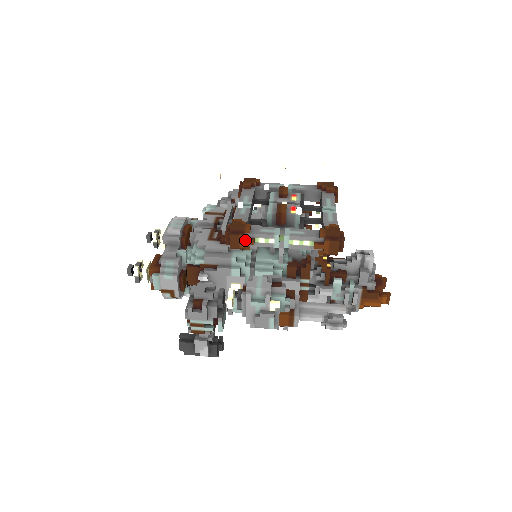
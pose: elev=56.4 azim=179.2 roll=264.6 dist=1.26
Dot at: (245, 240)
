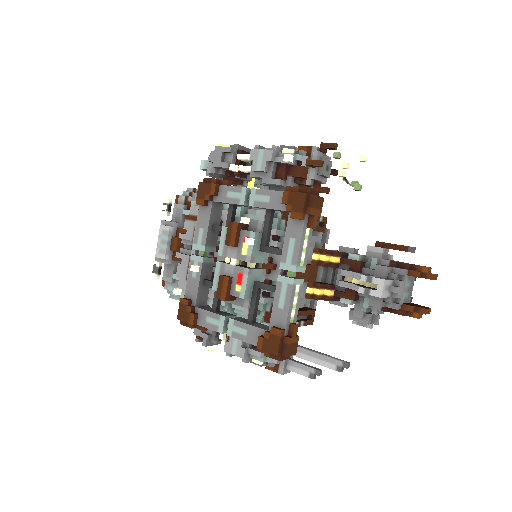
Dot at: occluded
